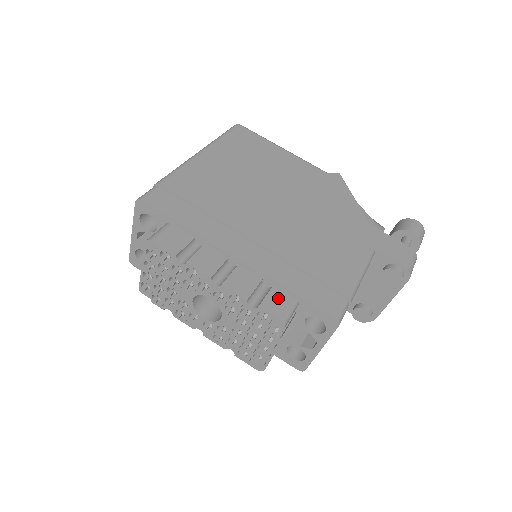
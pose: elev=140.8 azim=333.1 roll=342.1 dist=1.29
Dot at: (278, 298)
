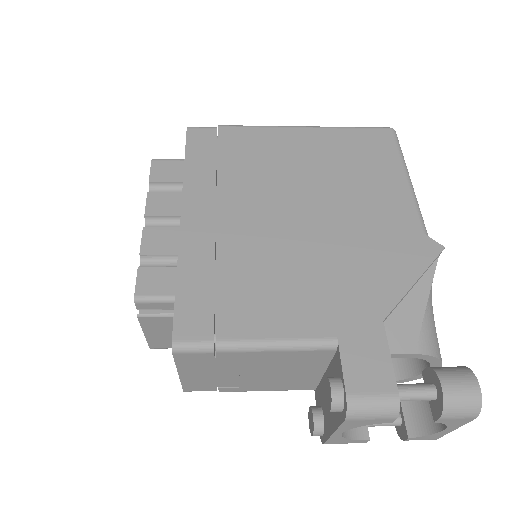
Dot at: (164, 278)
